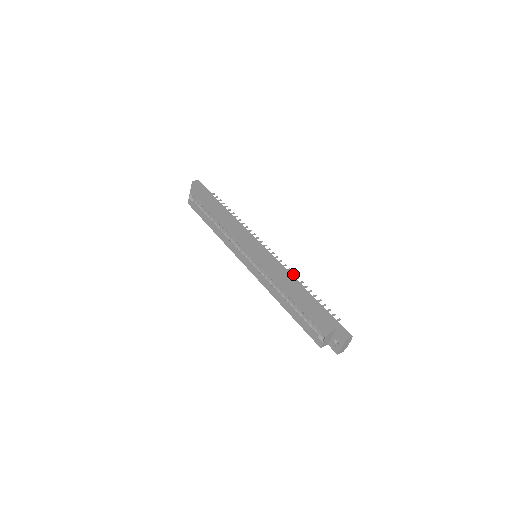
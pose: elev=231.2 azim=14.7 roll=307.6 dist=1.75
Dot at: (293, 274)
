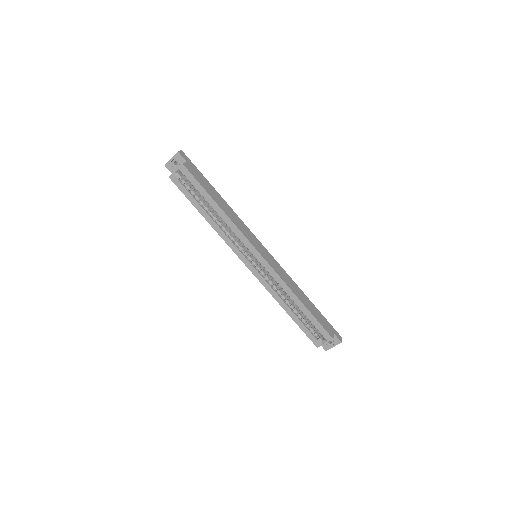
Dot at: occluded
